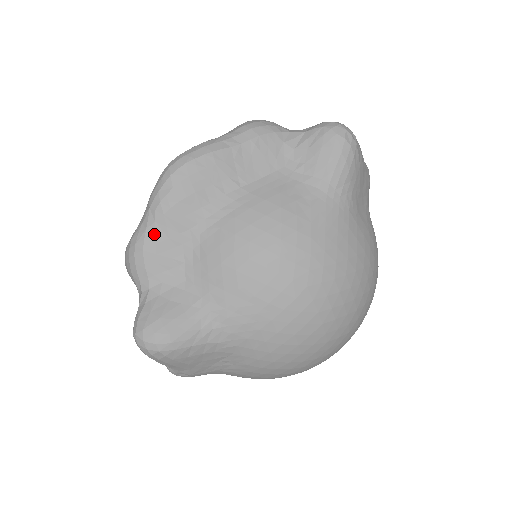
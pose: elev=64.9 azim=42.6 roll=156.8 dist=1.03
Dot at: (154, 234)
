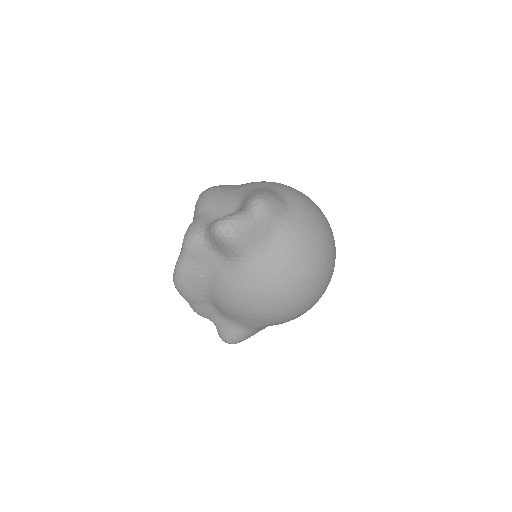
Dot at: (194, 307)
